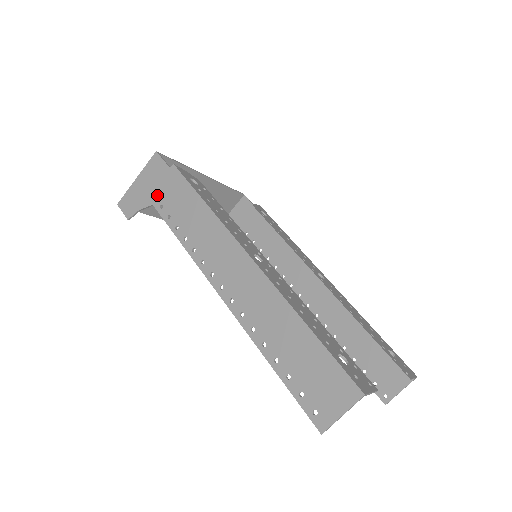
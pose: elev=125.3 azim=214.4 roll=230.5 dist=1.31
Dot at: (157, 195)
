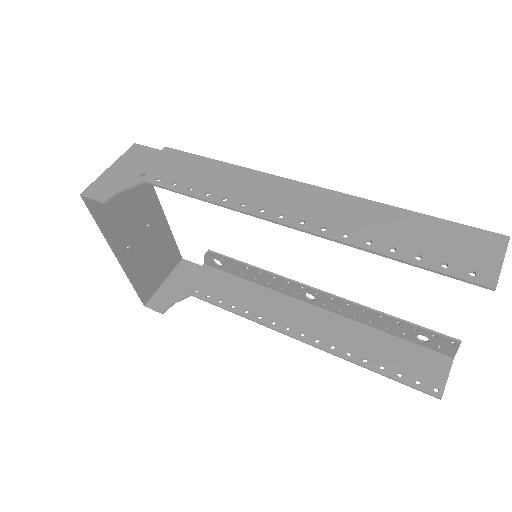
Dot at: (148, 172)
